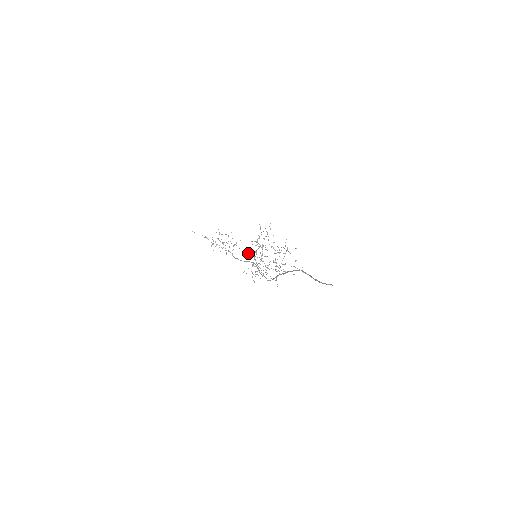
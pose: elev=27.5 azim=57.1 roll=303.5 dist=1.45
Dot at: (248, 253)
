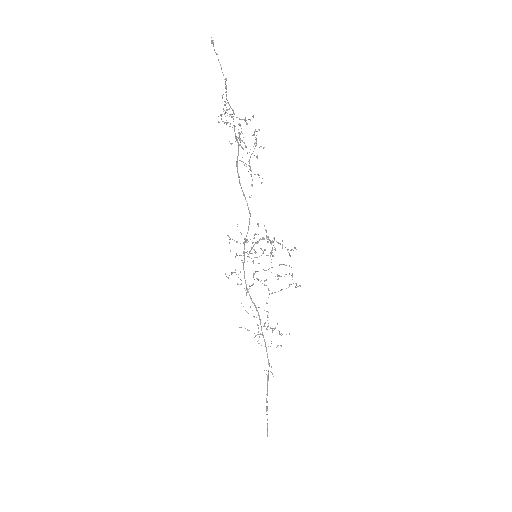
Dot at: occluded
